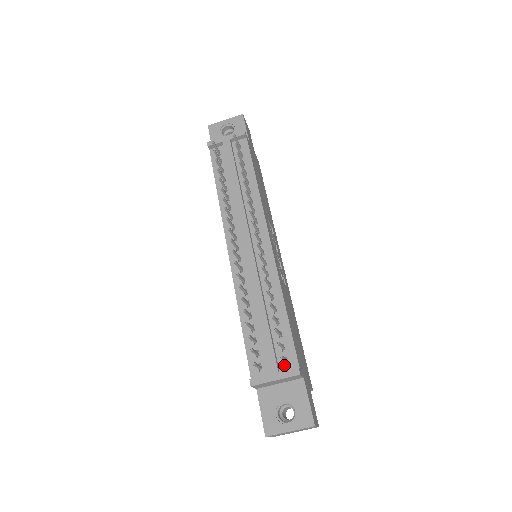
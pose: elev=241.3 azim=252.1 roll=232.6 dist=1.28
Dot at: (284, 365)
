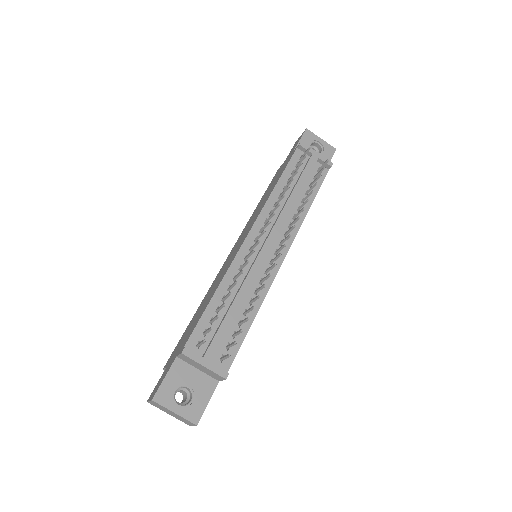
Dot at: (218, 360)
